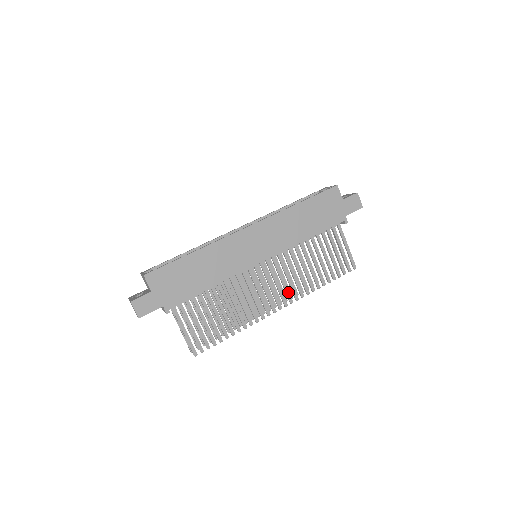
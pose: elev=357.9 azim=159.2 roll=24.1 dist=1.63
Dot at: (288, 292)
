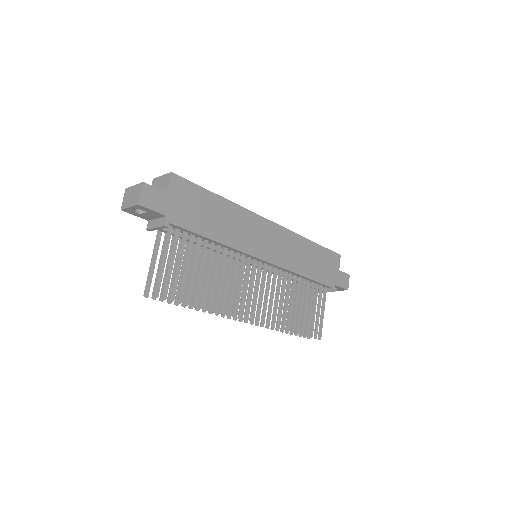
Dot at: (265, 310)
